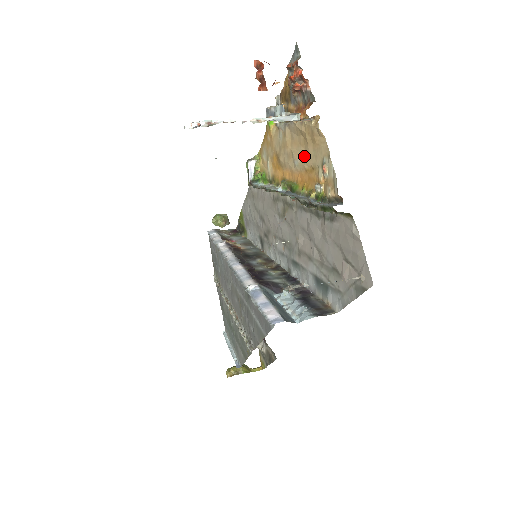
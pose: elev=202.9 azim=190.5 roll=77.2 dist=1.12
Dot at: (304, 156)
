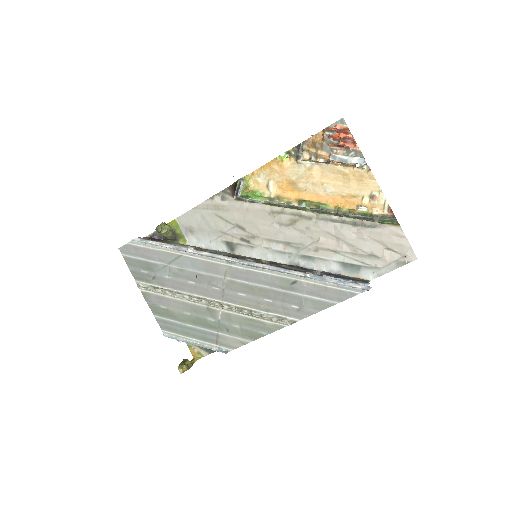
Dot at: (342, 187)
